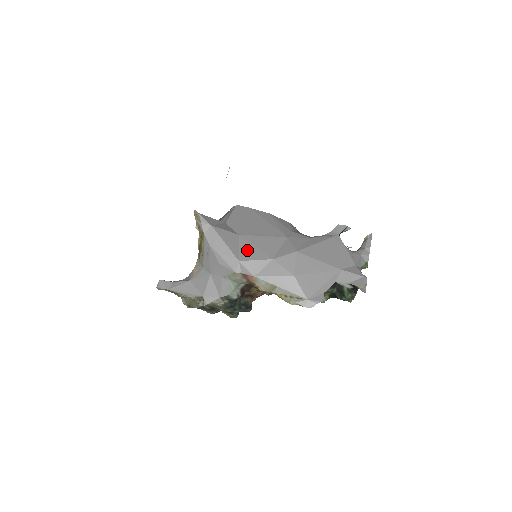
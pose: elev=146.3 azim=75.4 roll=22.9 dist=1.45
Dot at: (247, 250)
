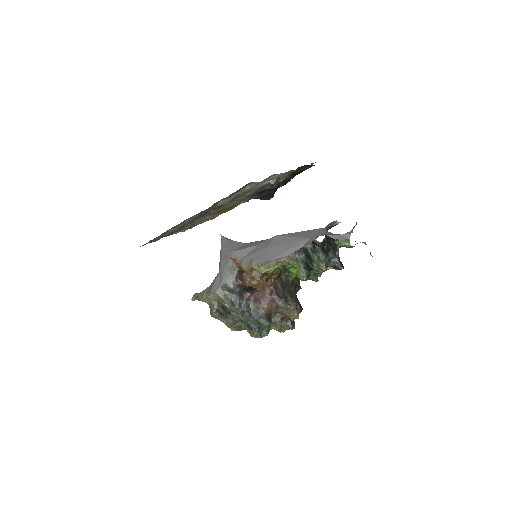
Dot at: occluded
